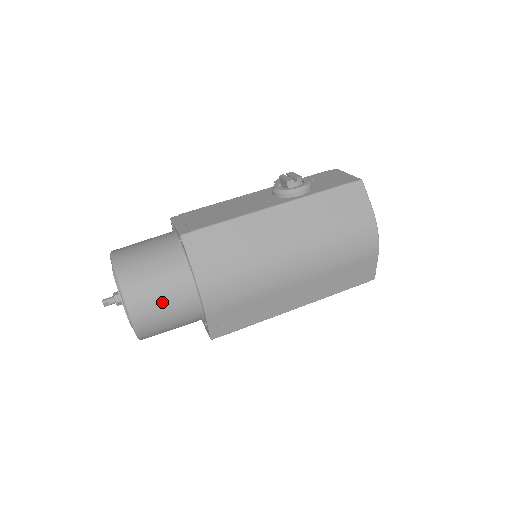
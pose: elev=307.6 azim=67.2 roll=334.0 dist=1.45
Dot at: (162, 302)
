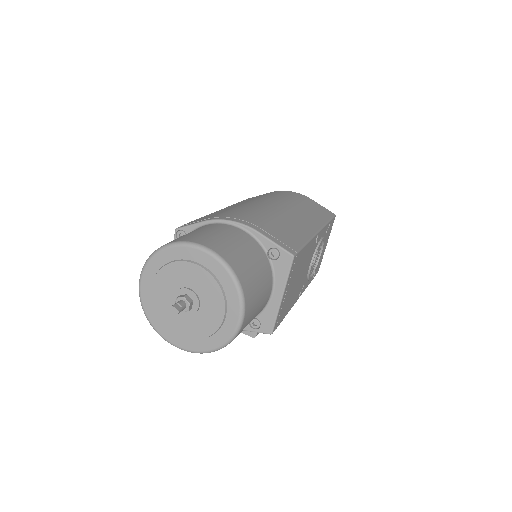
Dot at: (210, 233)
